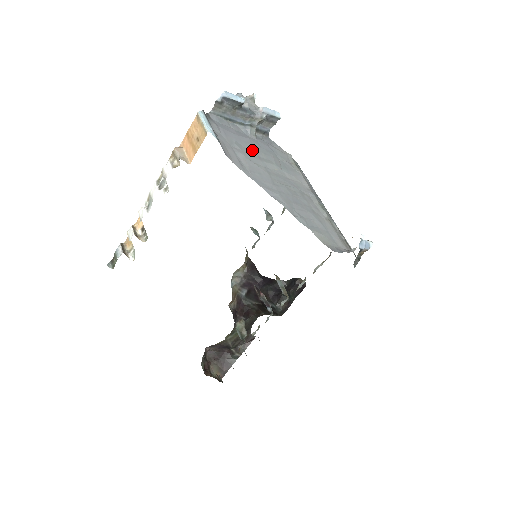
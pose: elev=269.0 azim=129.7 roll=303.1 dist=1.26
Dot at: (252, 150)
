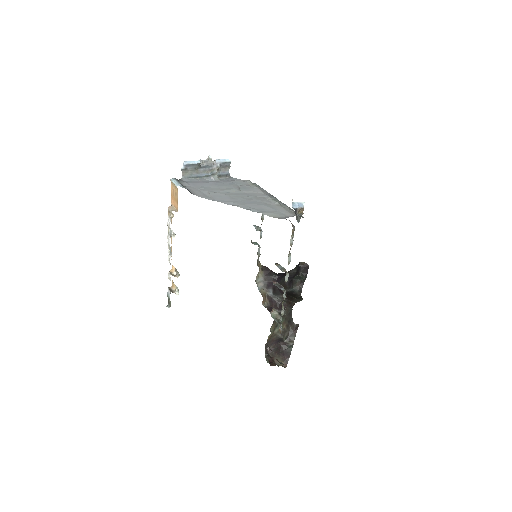
Dot at: (215, 187)
